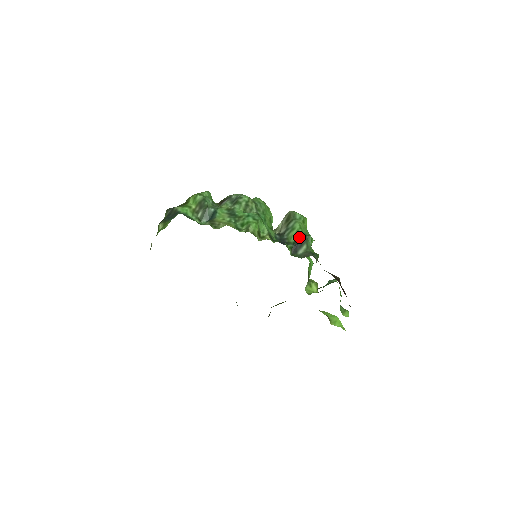
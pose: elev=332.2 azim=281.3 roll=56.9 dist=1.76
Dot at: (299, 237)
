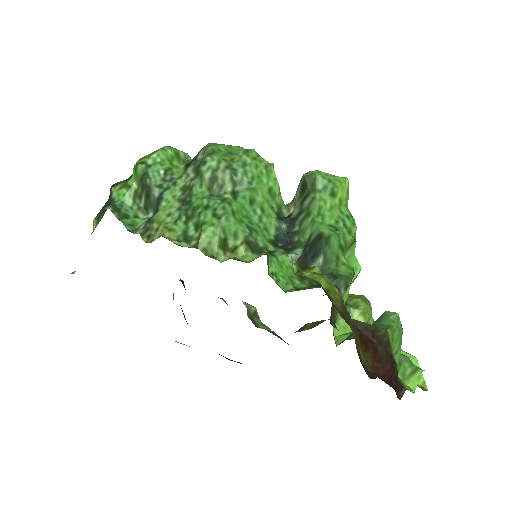
Dot at: (313, 236)
